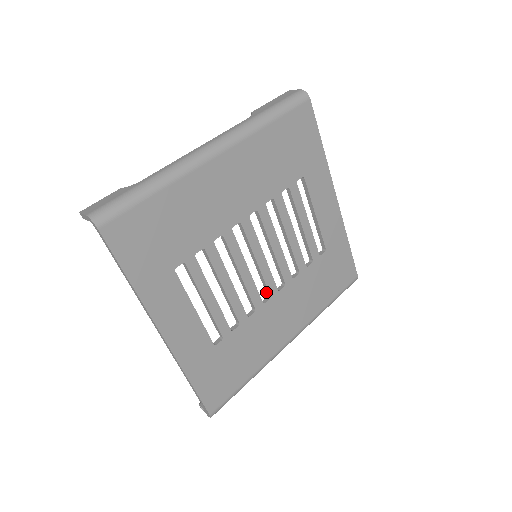
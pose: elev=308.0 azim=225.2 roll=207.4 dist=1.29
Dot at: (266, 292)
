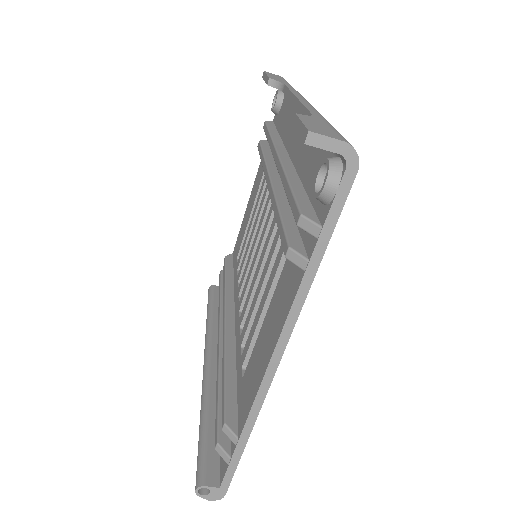
Dot at: (241, 305)
